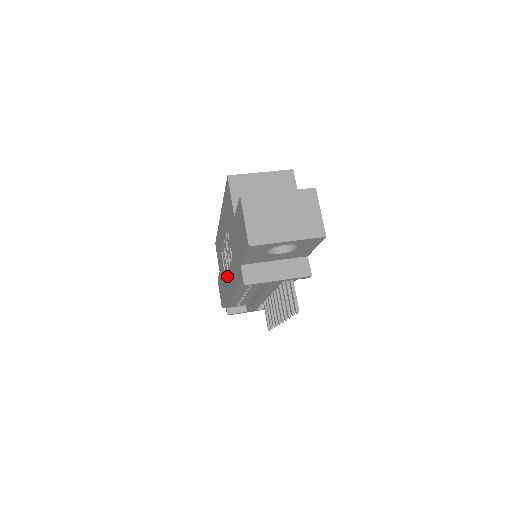
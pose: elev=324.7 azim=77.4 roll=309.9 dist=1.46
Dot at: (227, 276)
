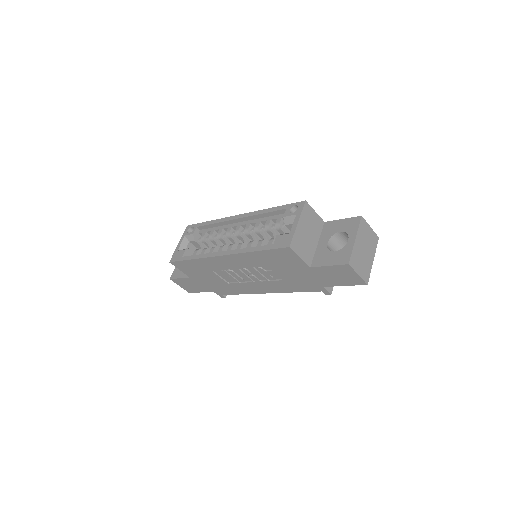
Dot at: (243, 284)
